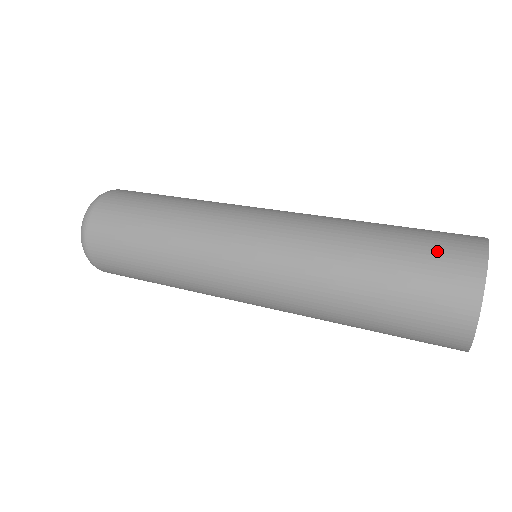
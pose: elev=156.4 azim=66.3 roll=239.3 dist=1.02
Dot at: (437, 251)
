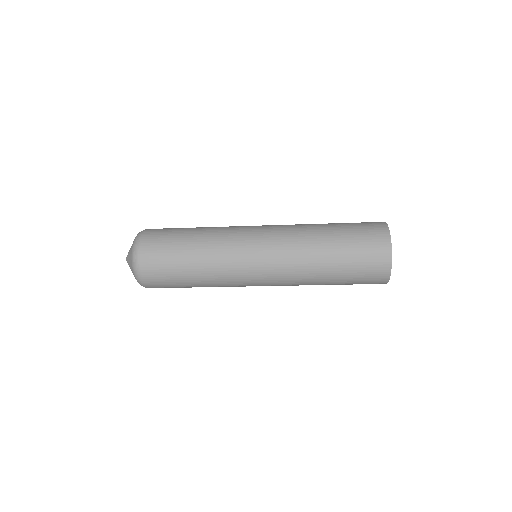
Dot at: occluded
